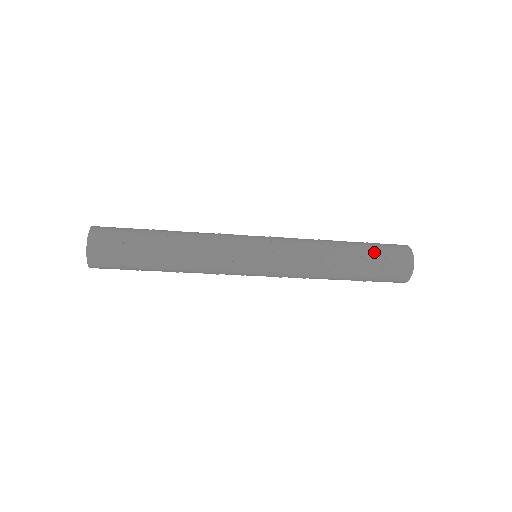
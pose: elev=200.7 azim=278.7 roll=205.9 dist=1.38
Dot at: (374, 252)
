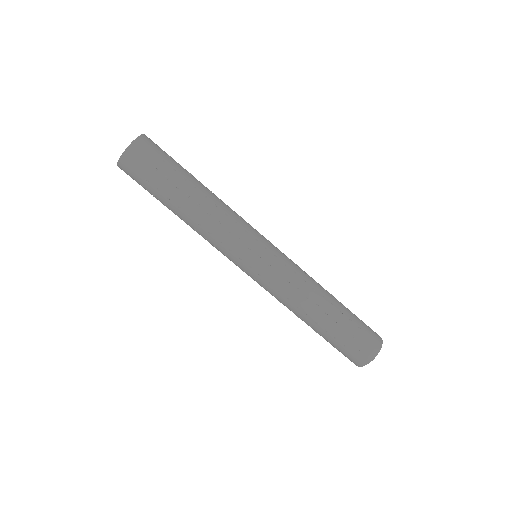
Dot at: occluded
